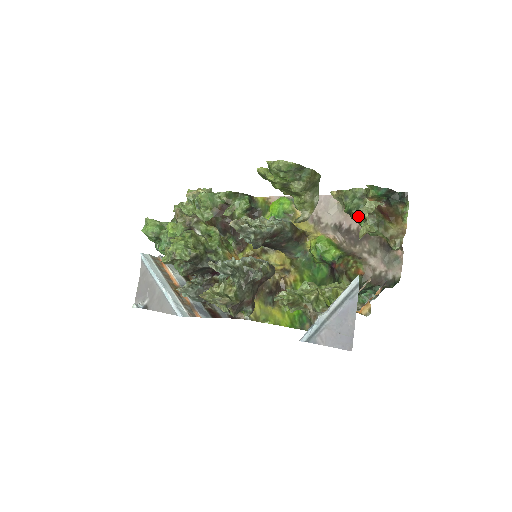
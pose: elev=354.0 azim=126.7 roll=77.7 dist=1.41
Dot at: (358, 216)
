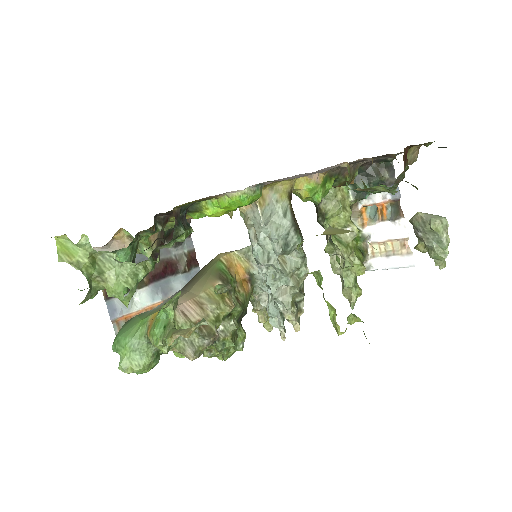
Dot at: (382, 186)
